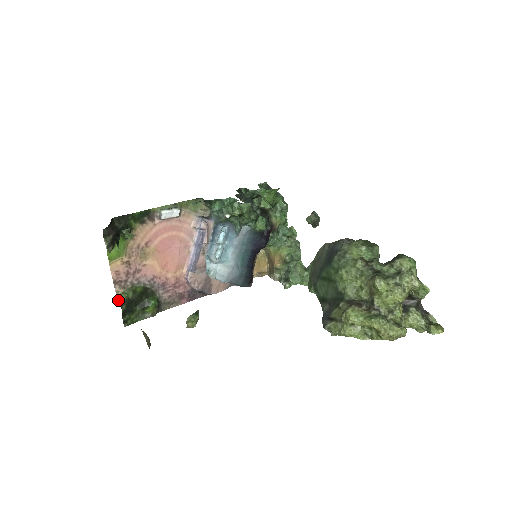
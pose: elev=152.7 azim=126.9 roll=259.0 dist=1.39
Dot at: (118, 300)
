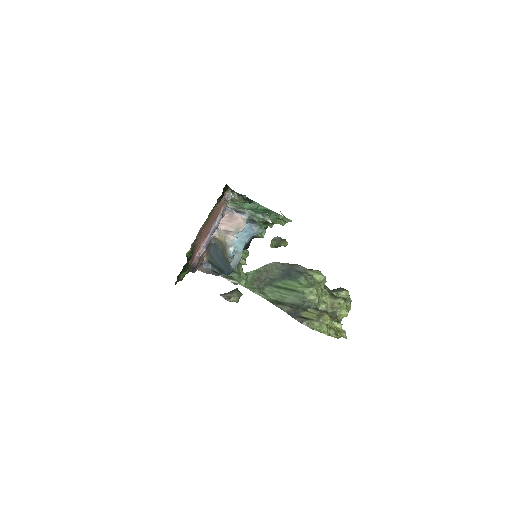
Dot at: (187, 257)
